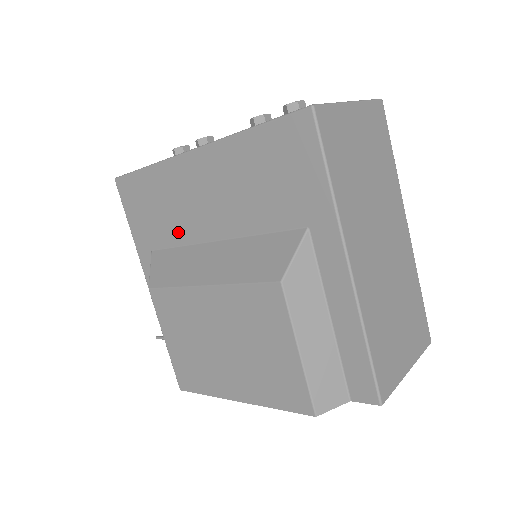
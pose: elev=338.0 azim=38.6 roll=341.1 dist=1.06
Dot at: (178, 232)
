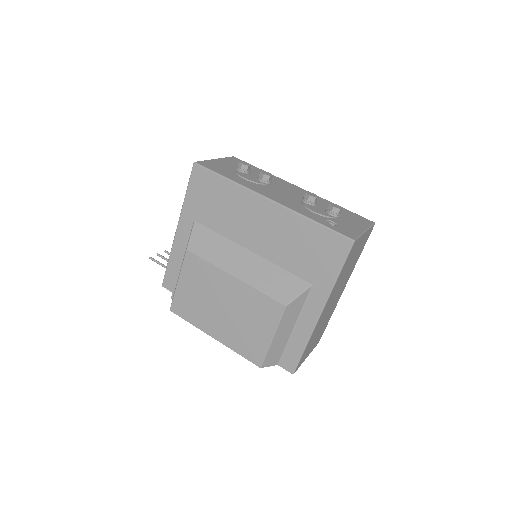
Dot at: (225, 228)
